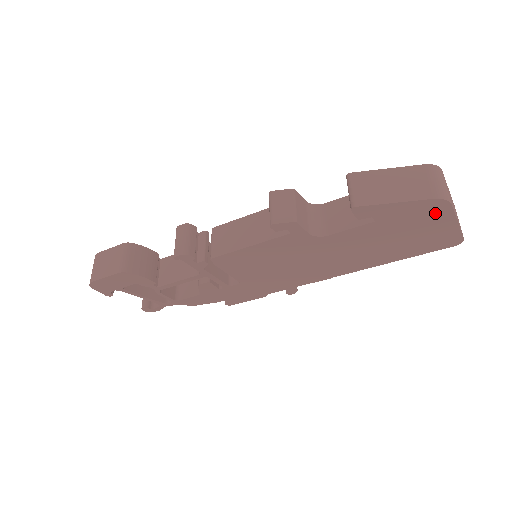
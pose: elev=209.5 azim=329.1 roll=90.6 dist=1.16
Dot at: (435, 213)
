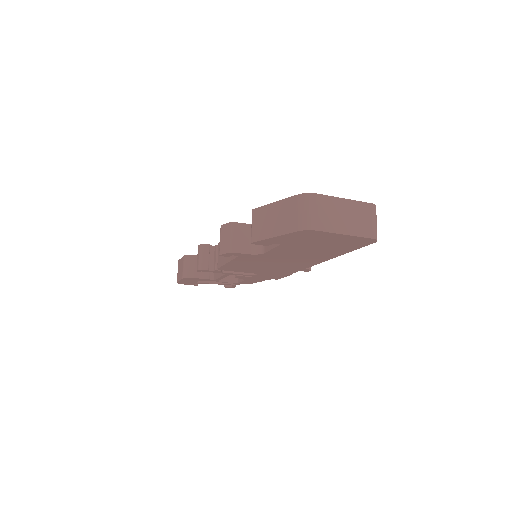
Dot at: (315, 235)
